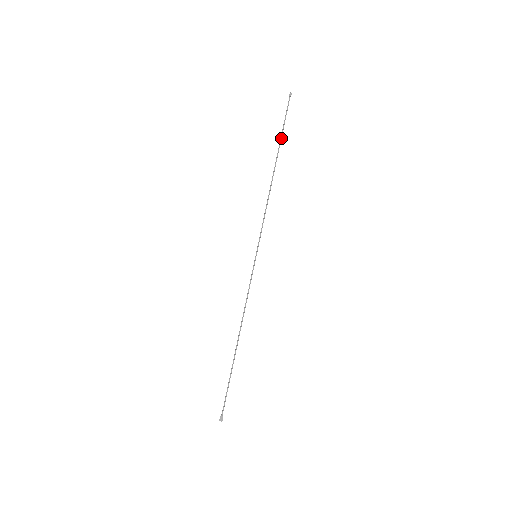
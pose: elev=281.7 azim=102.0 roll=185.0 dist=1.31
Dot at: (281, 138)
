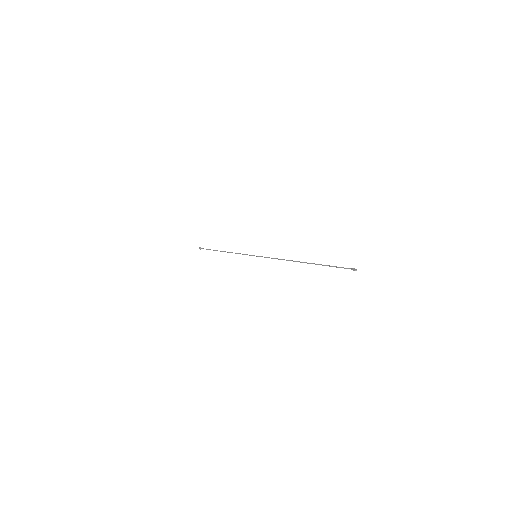
Dot at: occluded
